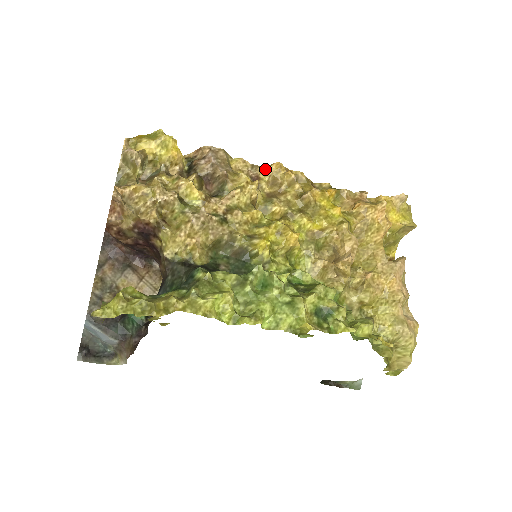
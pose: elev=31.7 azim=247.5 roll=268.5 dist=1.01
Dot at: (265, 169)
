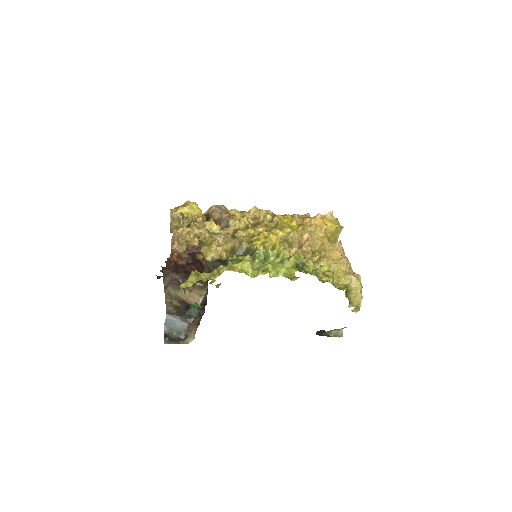
Dot at: (248, 212)
